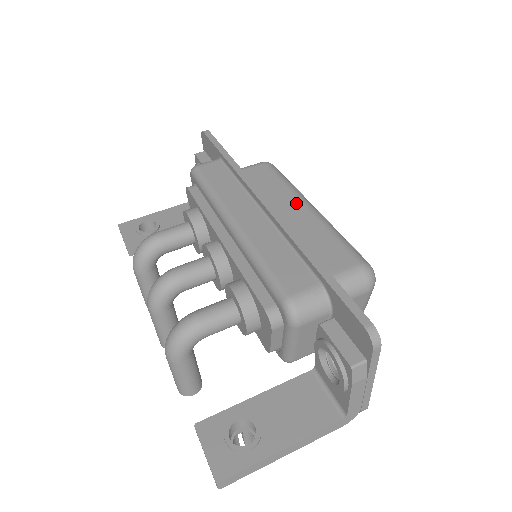
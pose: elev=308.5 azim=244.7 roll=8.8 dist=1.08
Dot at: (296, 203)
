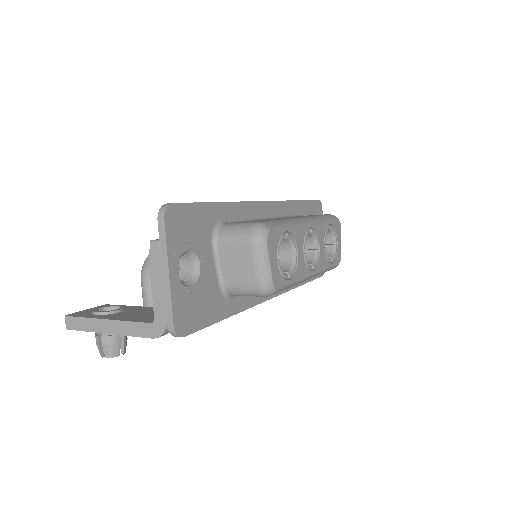
Dot at: occluded
